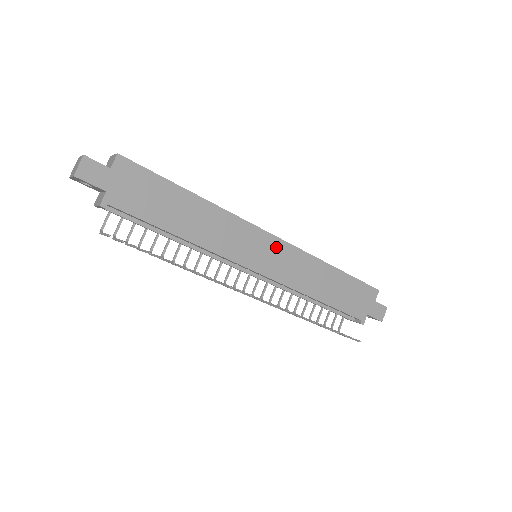
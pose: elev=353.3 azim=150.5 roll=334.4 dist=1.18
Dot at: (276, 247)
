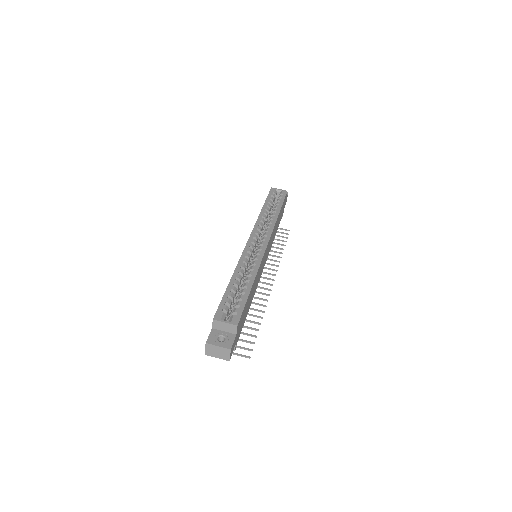
Dot at: (268, 246)
